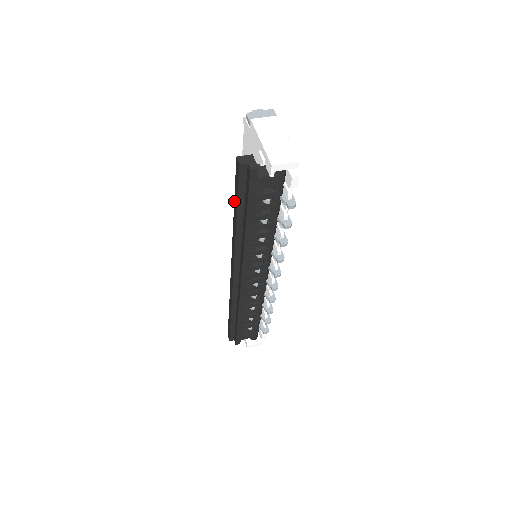
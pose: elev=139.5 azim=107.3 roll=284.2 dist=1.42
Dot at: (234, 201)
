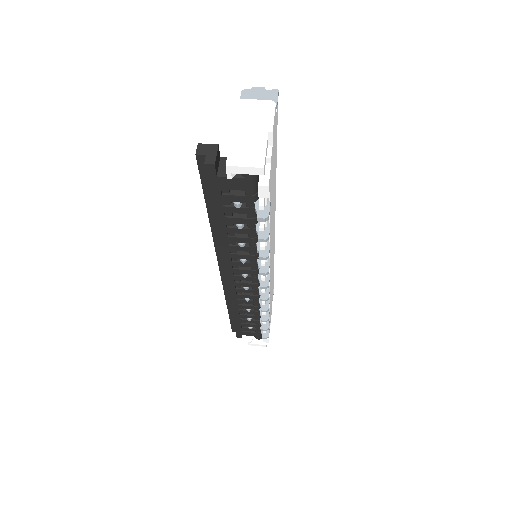
Dot at: occluded
